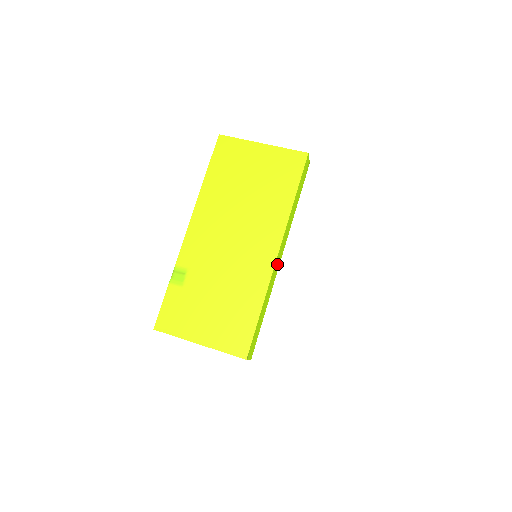
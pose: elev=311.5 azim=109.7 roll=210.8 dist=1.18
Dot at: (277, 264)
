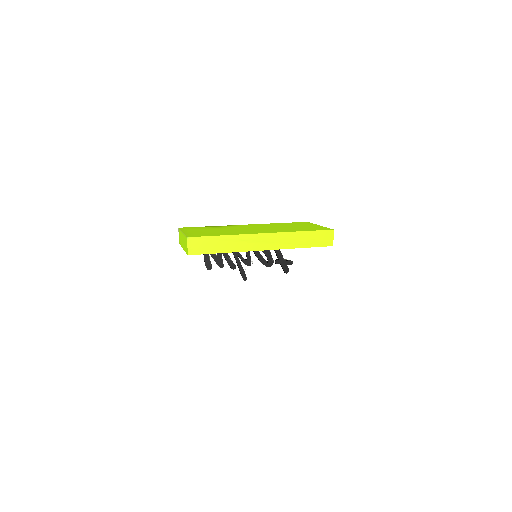
Dot at: (257, 242)
